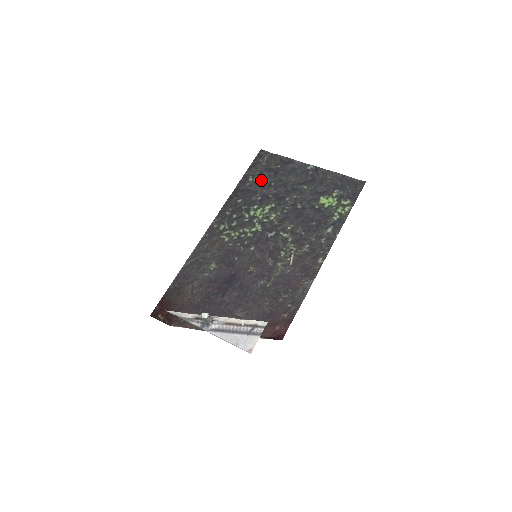
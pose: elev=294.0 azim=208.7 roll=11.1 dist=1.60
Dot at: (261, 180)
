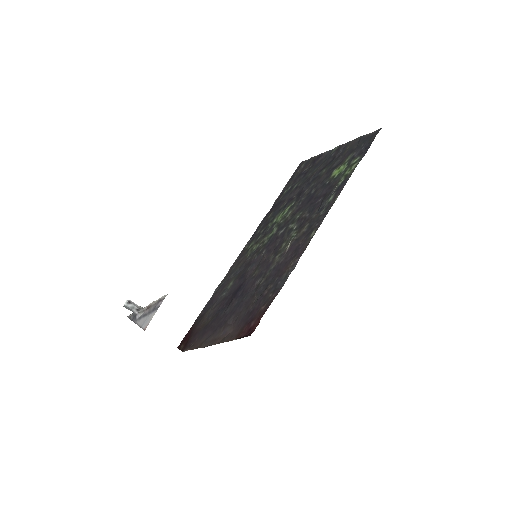
Dot at: (292, 187)
